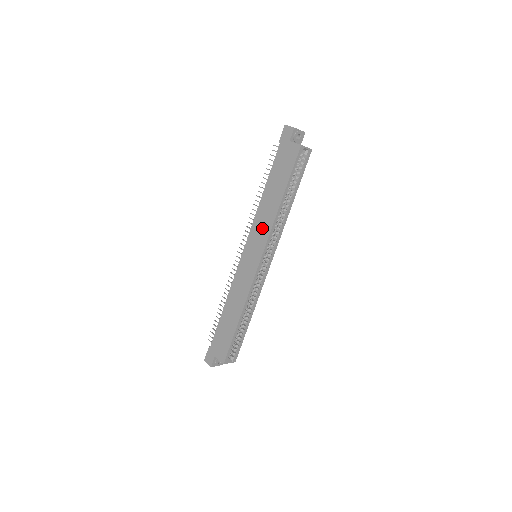
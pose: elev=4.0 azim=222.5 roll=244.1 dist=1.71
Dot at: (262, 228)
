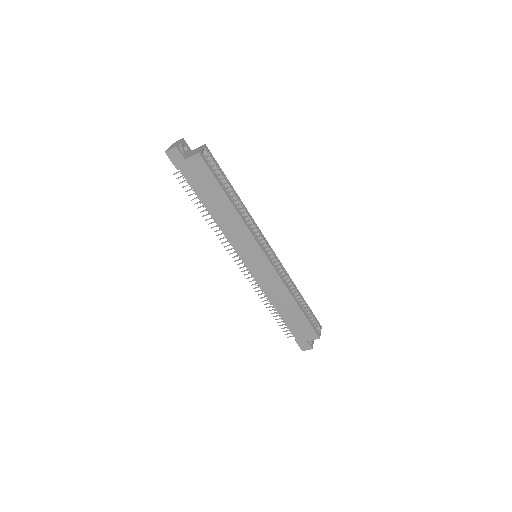
Dot at: (240, 236)
